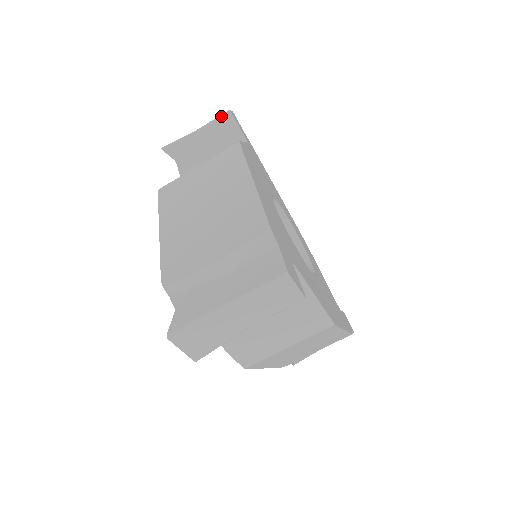
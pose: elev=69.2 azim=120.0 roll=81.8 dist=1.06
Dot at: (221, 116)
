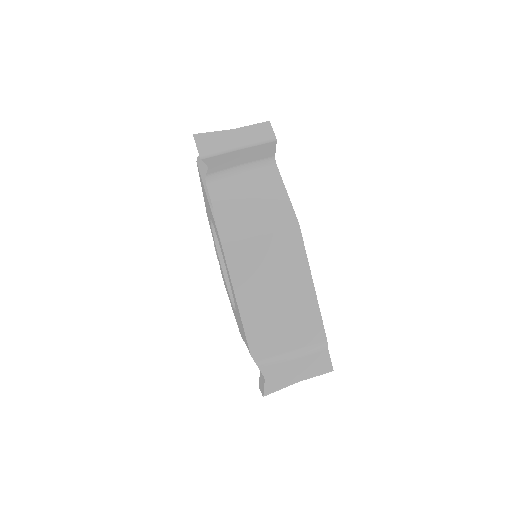
Dot at: occluded
